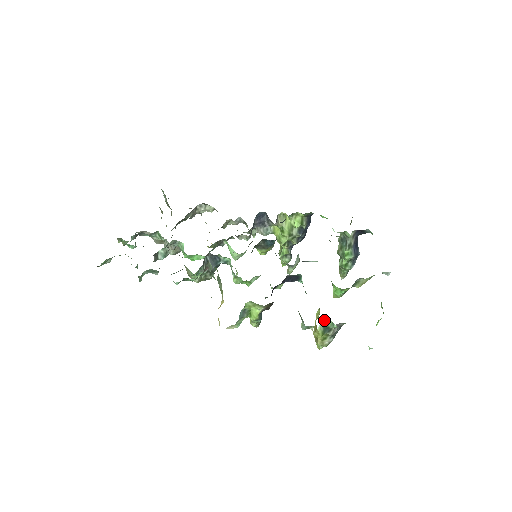
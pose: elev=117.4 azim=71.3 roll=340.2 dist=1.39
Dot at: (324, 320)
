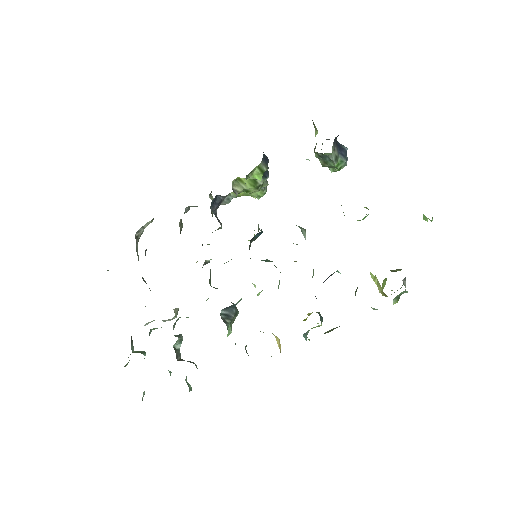
Dot at: (395, 297)
